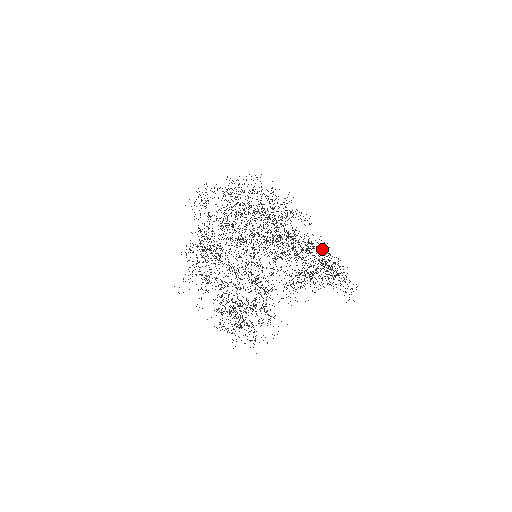
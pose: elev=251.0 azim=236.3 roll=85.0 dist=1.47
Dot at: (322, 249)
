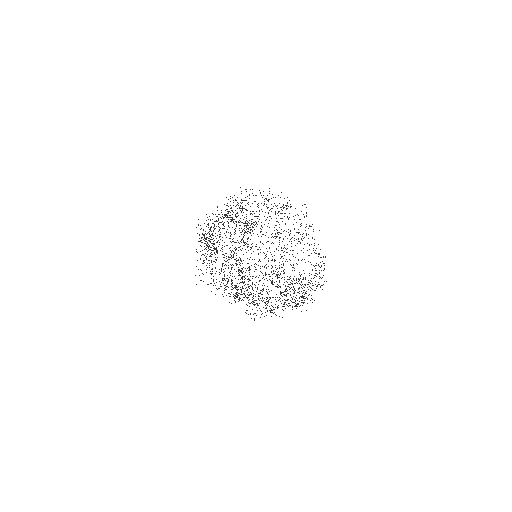
Dot at: occluded
